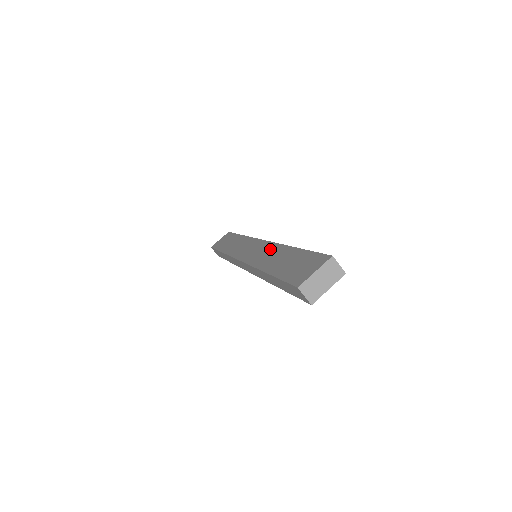
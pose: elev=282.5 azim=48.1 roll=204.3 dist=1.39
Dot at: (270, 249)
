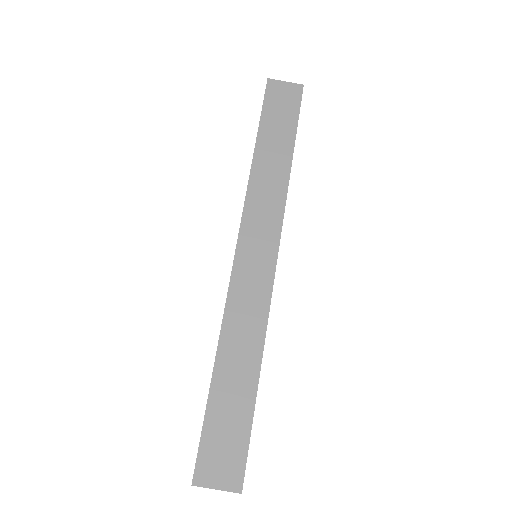
Dot at: (256, 314)
